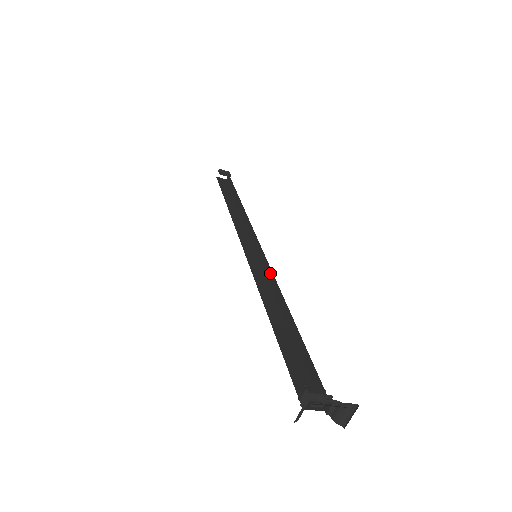
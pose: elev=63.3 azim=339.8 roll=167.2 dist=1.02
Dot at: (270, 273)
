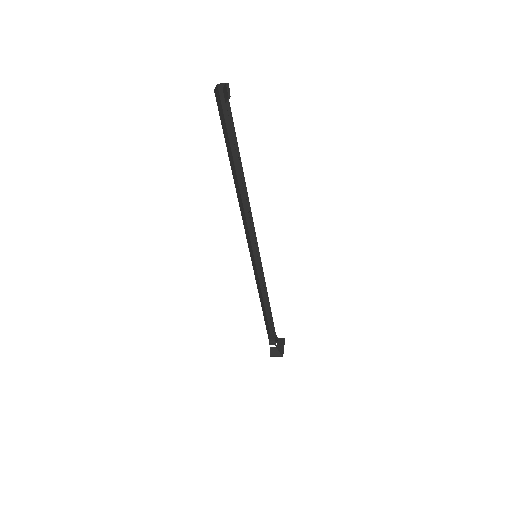
Dot at: (260, 268)
